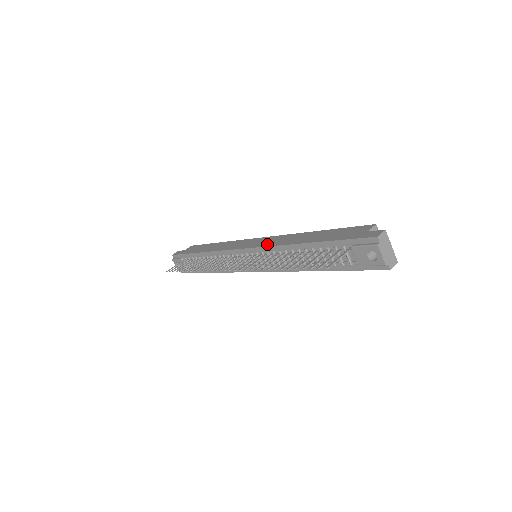
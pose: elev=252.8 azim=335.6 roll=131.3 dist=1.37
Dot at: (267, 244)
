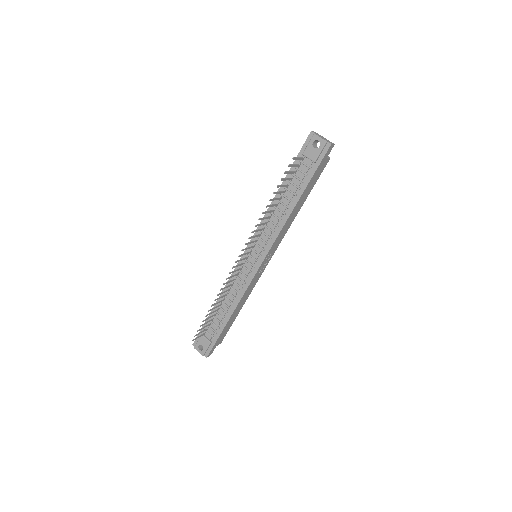
Dot at: occluded
